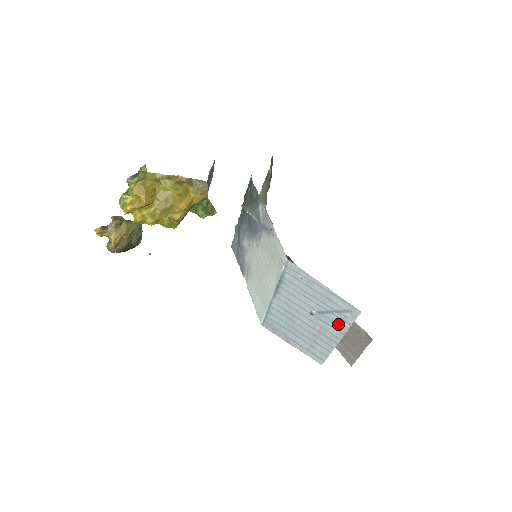
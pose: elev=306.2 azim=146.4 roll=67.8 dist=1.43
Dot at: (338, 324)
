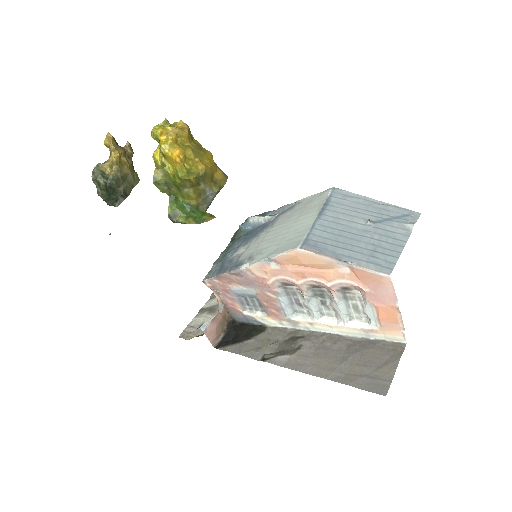
Dot at: (400, 227)
